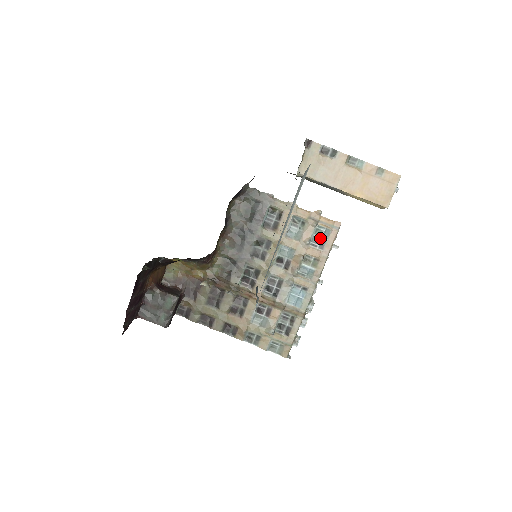
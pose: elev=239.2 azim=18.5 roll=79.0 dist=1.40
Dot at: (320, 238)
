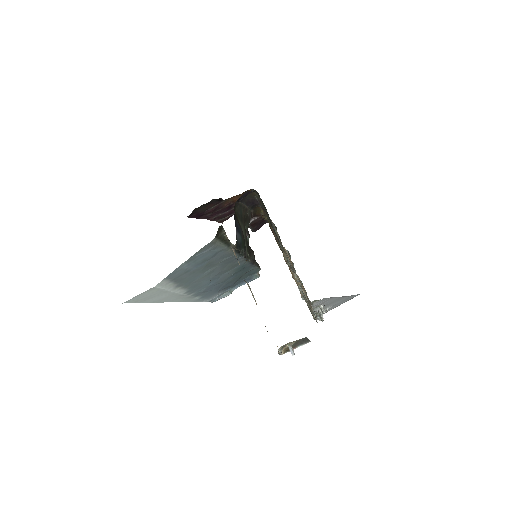
Dot at: occluded
